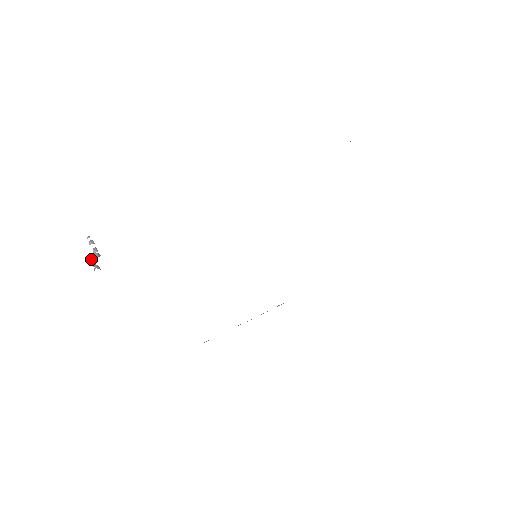
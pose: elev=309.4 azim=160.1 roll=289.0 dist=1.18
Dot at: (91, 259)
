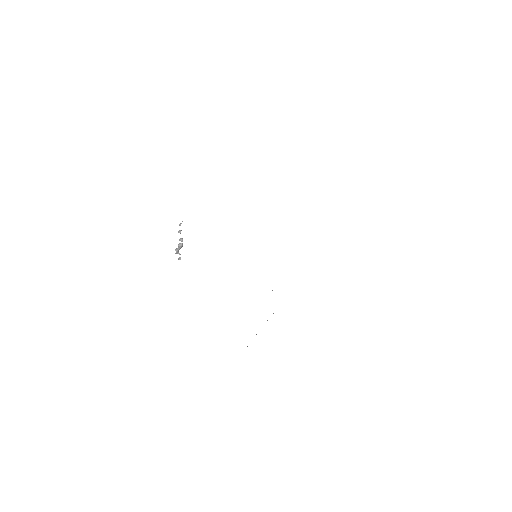
Dot at: (179, 248)
